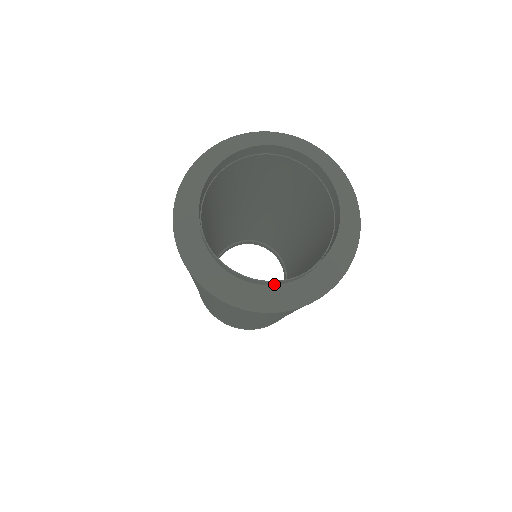
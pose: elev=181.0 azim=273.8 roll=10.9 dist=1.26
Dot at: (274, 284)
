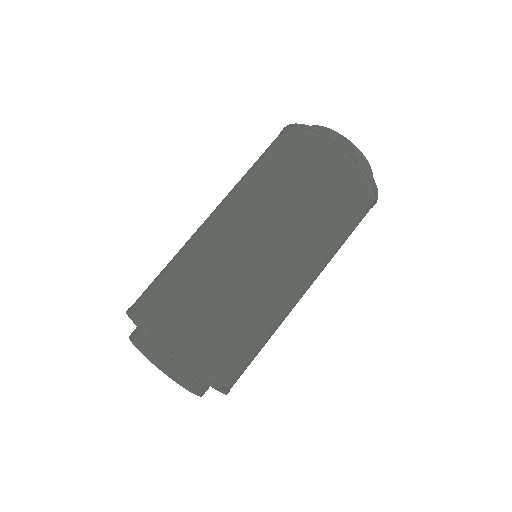
Dot at: occluded
